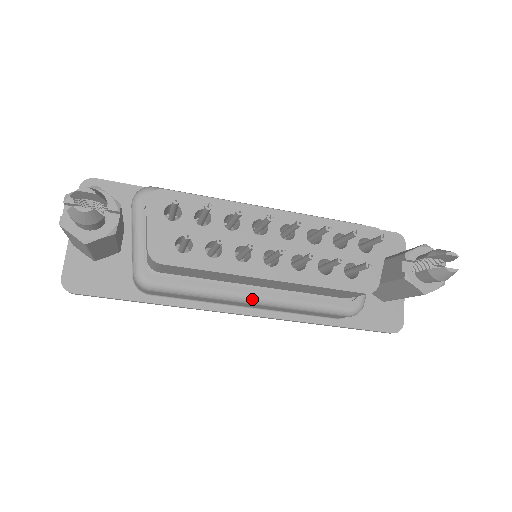
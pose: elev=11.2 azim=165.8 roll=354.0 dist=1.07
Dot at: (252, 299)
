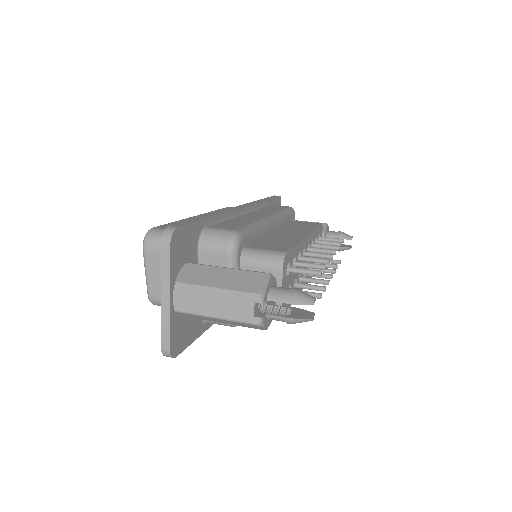
Dot at: occluded
